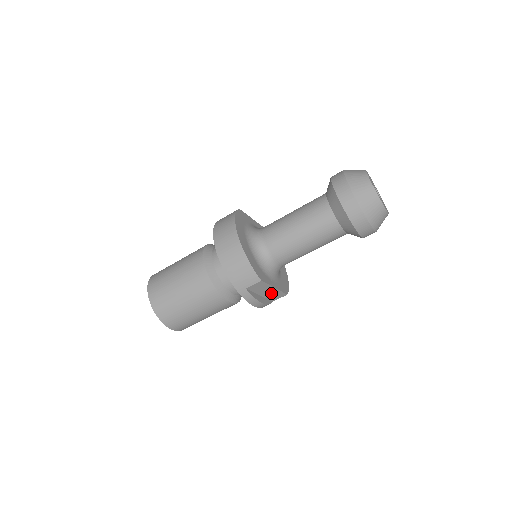
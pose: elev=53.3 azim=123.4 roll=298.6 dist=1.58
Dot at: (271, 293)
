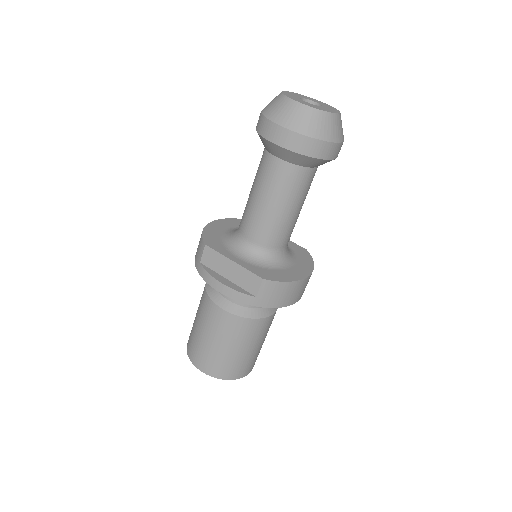
Dot at: (239, 275)
